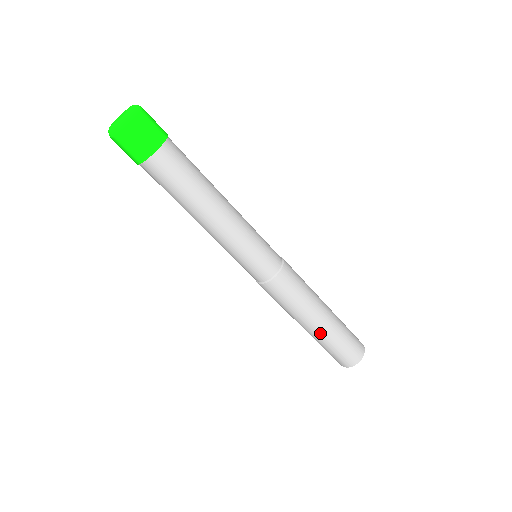
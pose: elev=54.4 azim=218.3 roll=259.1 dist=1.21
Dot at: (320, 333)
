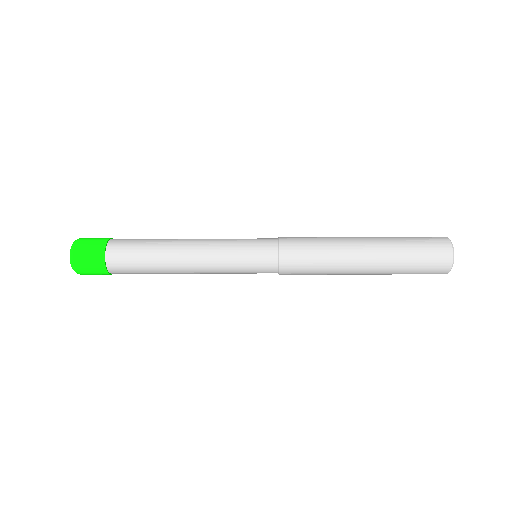
Dot at: (375, 273)
